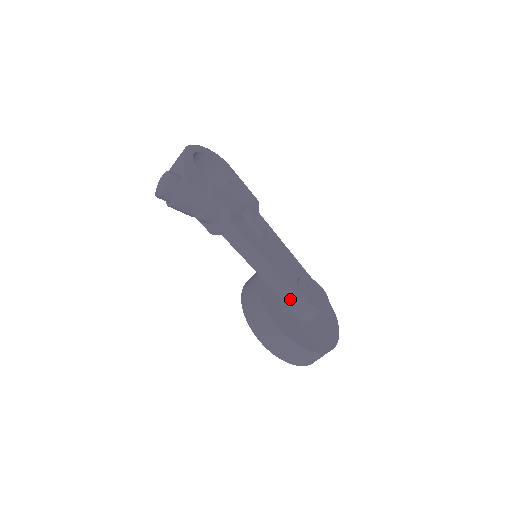
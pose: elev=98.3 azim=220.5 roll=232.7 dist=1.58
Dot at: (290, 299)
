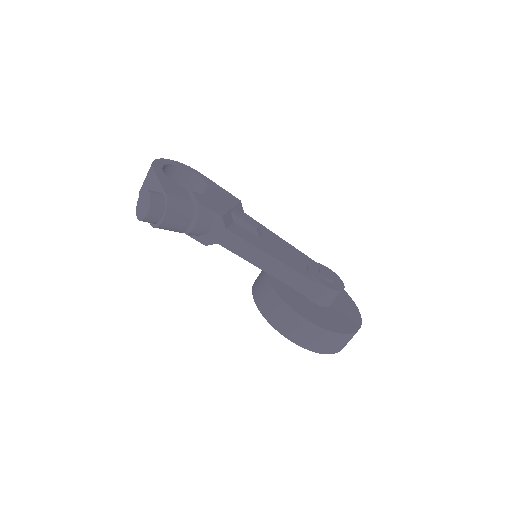
Dot at: (306, 289)
